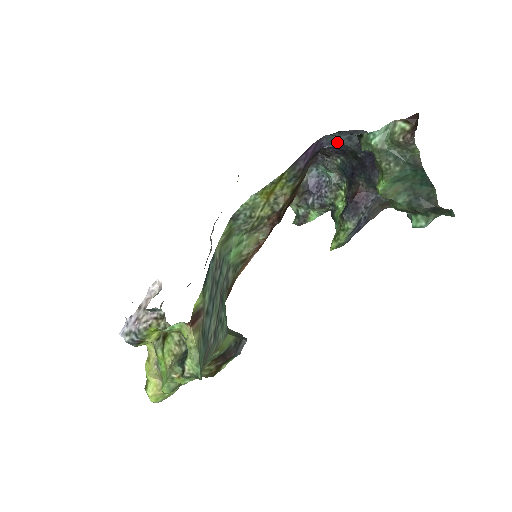
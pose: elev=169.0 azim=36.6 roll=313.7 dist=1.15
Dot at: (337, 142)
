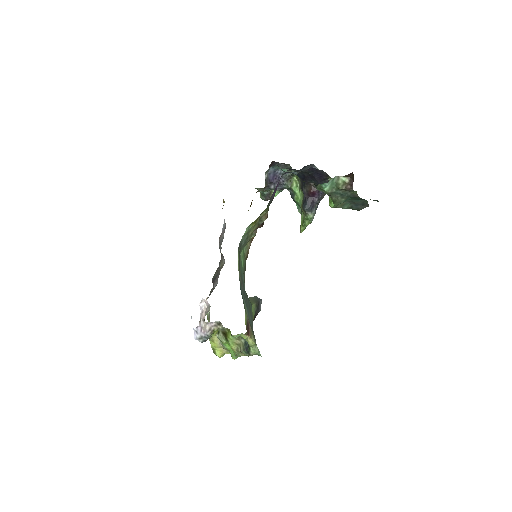
Dot at: occluded
